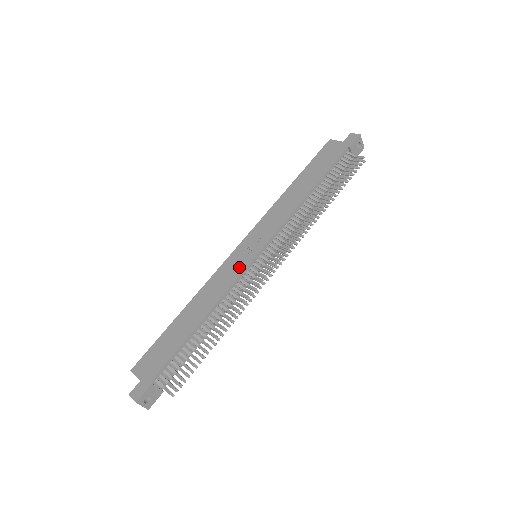
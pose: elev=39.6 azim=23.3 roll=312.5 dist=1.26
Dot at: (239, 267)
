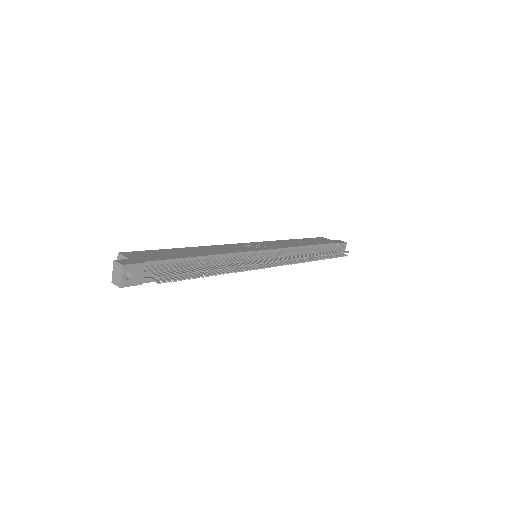
Dot at: (245, 249)
